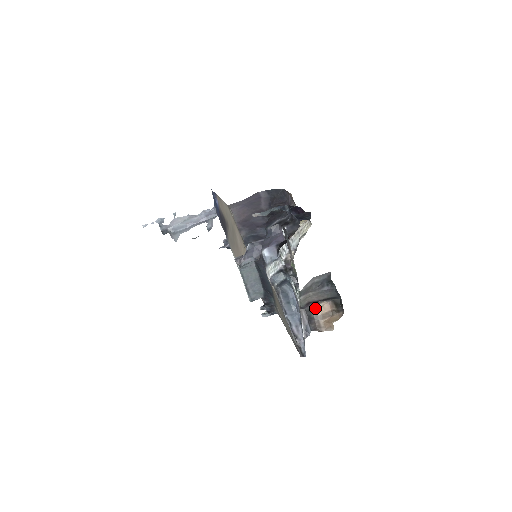
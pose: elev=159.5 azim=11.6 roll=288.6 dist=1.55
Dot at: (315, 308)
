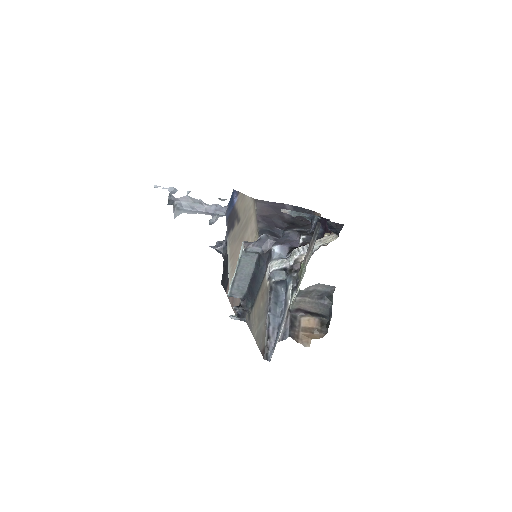
Dot at: (301, 318)
